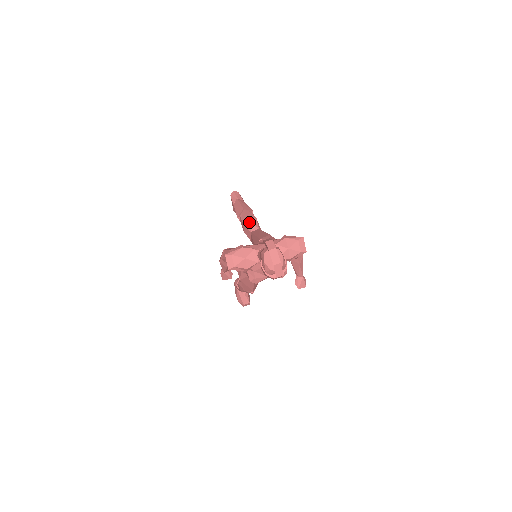
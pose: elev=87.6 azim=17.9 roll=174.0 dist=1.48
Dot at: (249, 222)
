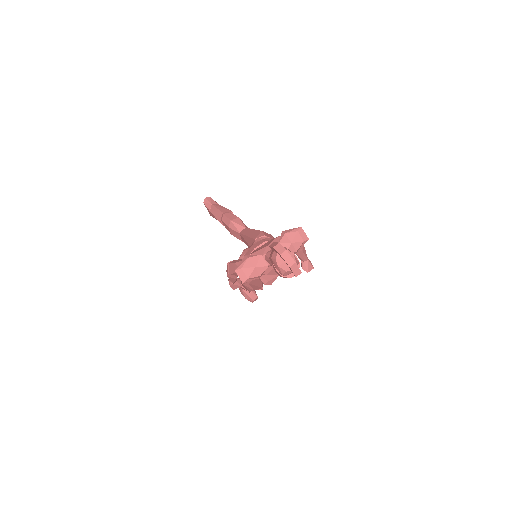
Dot at: (234, 224)
